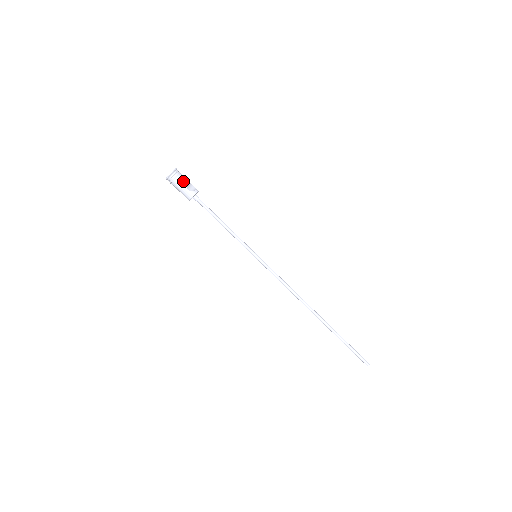
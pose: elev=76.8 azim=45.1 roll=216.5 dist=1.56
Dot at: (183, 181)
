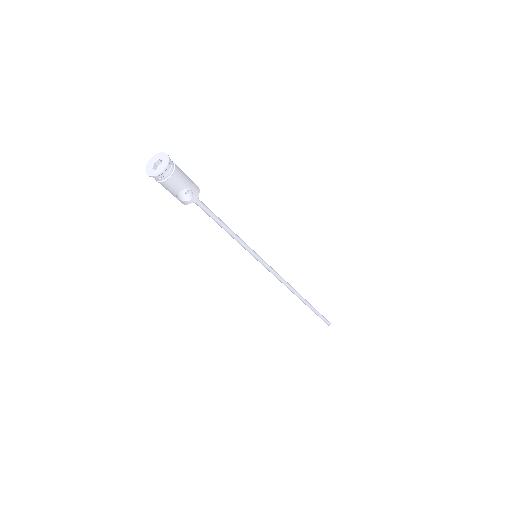
Dot at: (171, 188)
